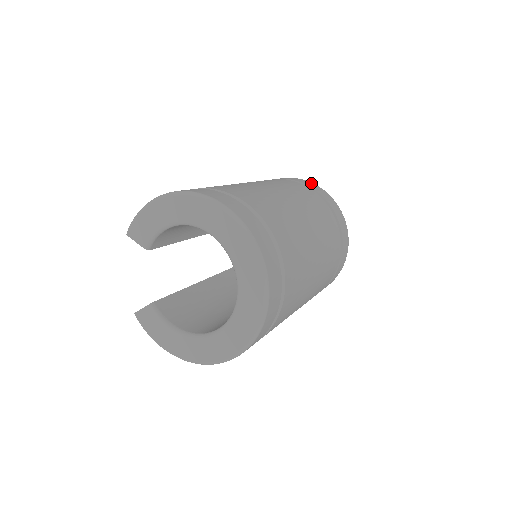
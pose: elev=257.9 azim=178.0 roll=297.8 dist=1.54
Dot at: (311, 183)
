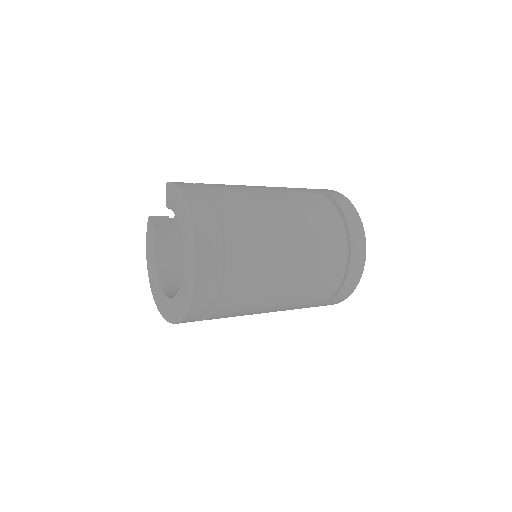
Dot at: (362, 246)
